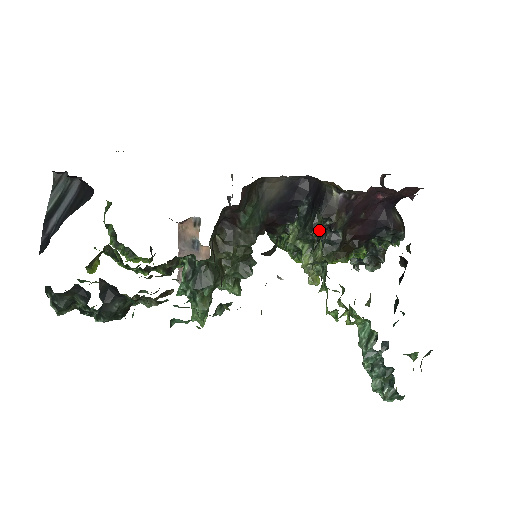
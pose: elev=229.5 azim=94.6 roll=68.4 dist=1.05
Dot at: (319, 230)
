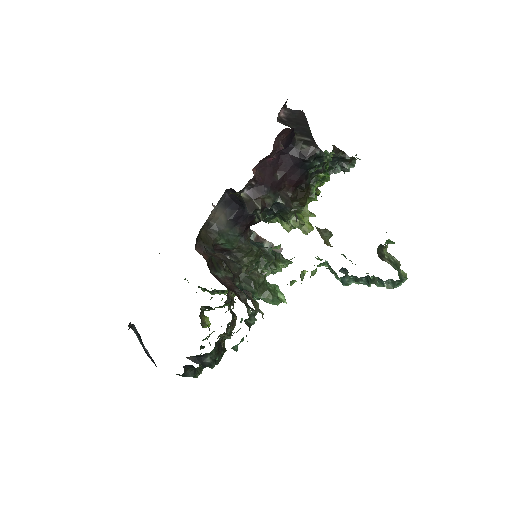
Dot at: (266, 212)
